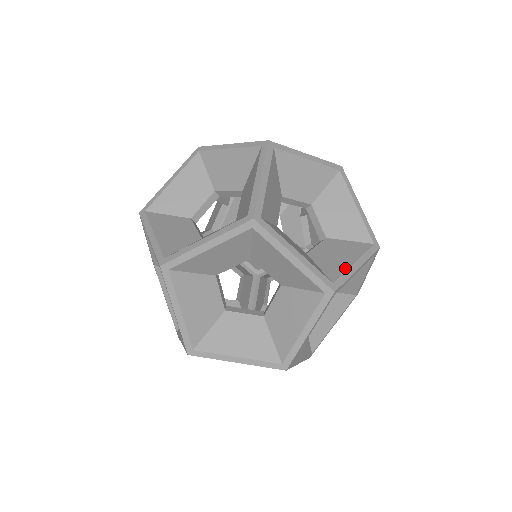
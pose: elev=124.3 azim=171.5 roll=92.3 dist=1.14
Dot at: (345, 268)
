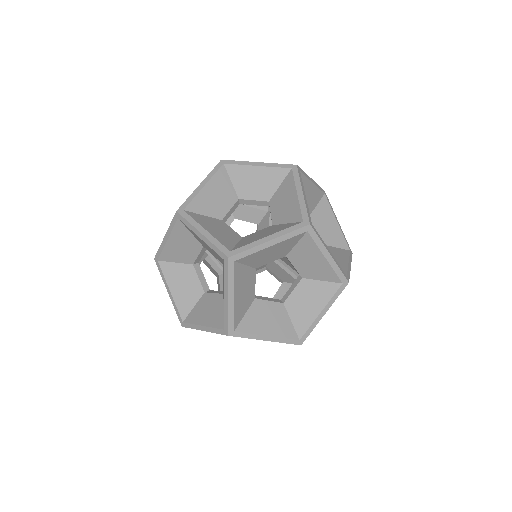
Dot at: (311, 321)
